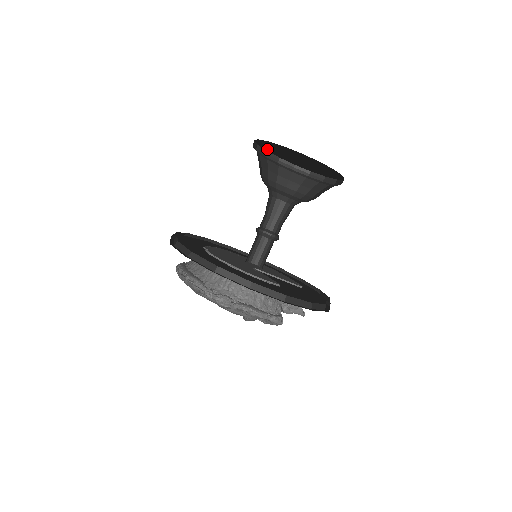
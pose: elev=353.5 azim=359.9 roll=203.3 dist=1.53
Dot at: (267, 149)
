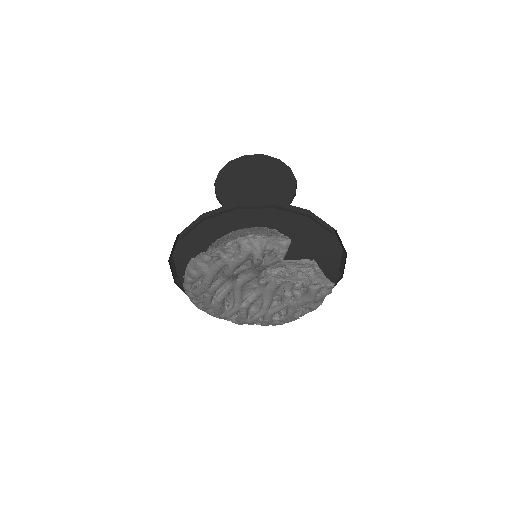
Dot at: occluded
